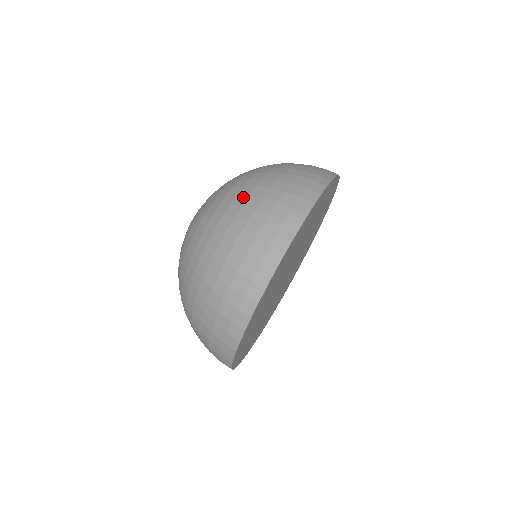
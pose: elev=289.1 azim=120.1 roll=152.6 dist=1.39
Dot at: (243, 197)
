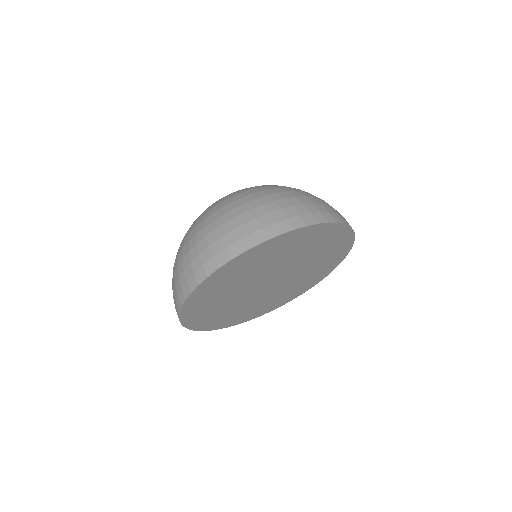
Dot at: occluded
